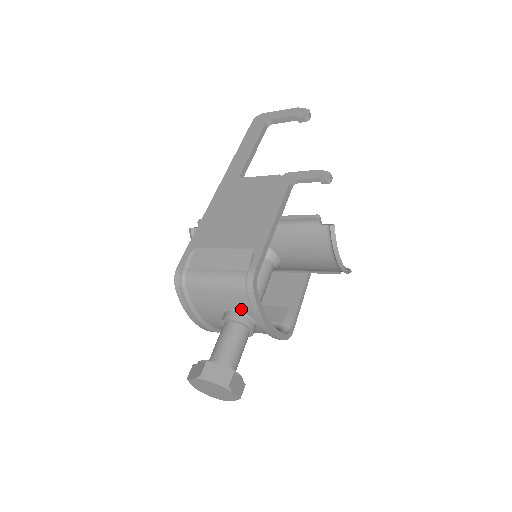
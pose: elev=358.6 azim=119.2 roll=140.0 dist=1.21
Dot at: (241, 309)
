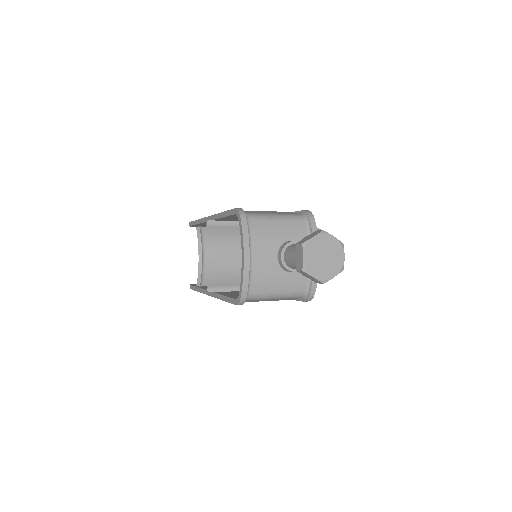
Dot at: (298, 239)
